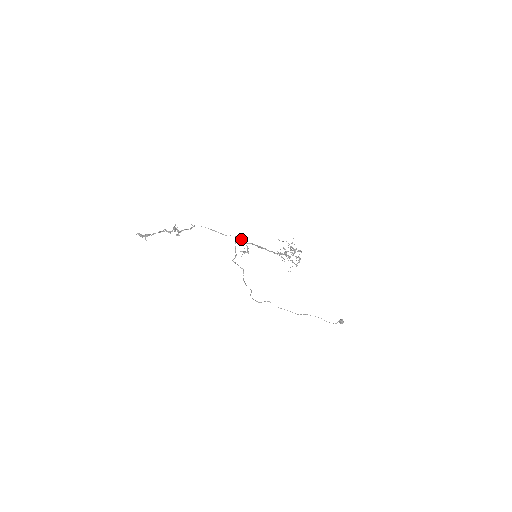
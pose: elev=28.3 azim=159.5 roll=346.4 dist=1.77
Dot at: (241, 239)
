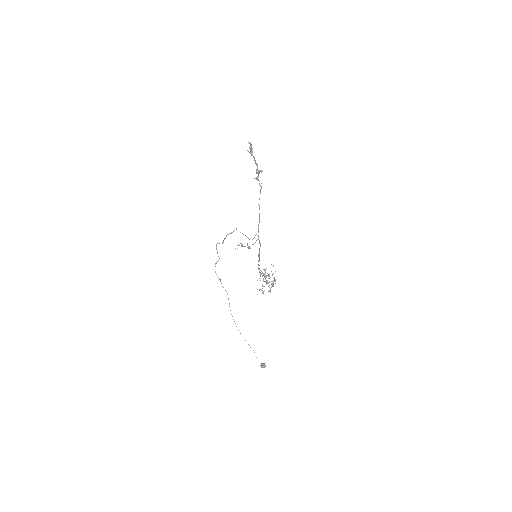
Dot at: occluded
